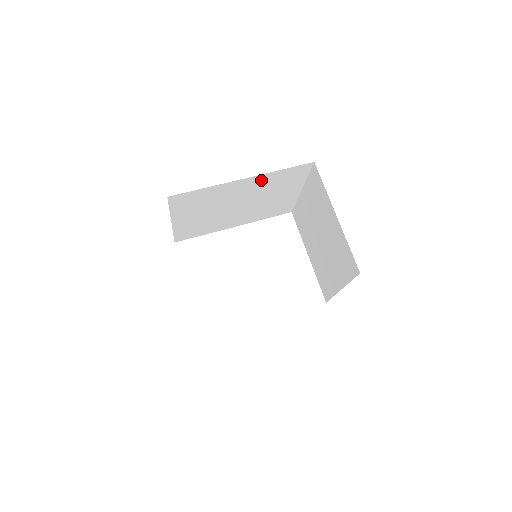
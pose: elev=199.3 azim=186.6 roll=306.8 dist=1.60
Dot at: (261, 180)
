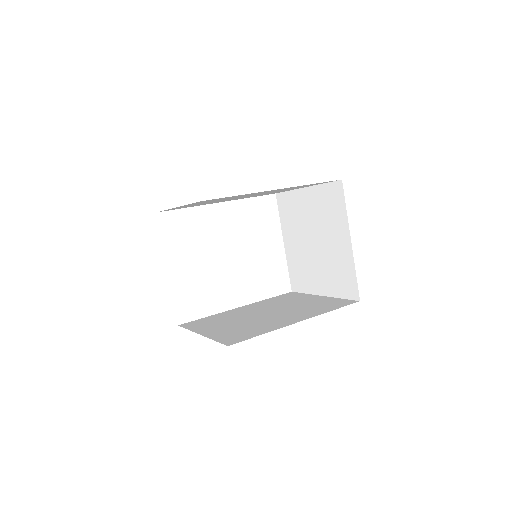
Dot at: occluded
